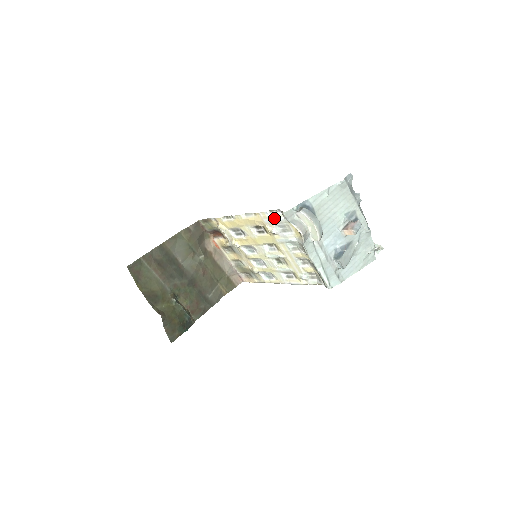
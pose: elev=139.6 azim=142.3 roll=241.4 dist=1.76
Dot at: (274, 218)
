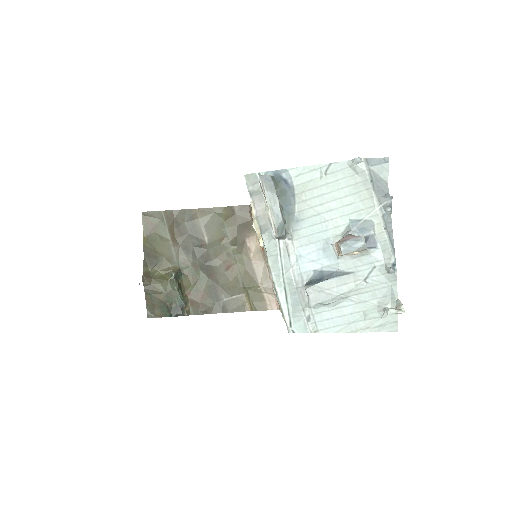
Dot at: occluded
